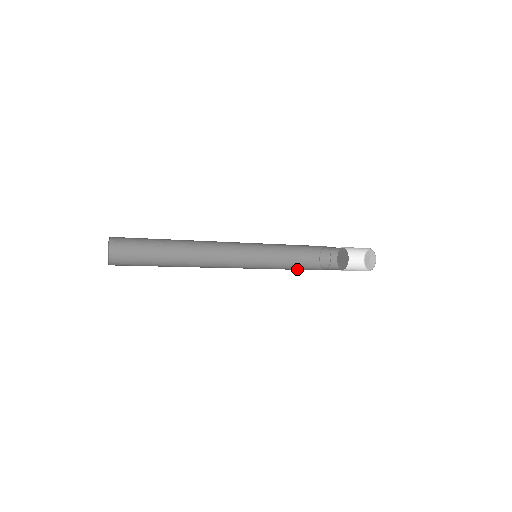
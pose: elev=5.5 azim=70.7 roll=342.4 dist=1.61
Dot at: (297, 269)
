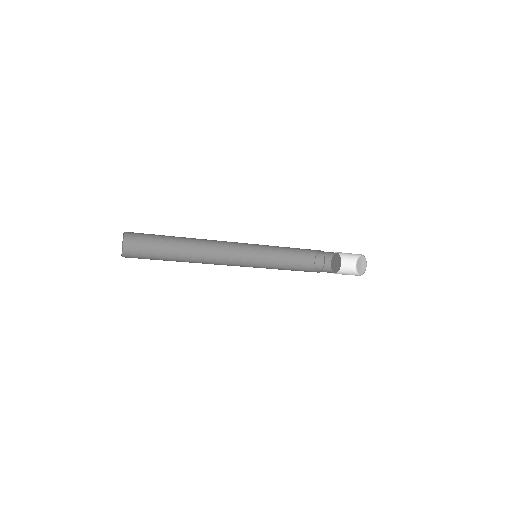
Dot at: (294, 270)
